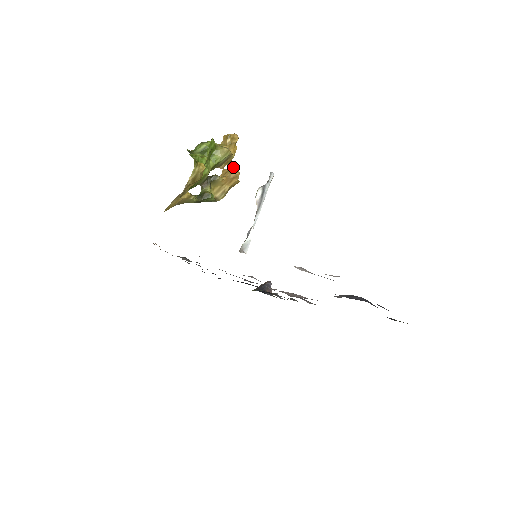
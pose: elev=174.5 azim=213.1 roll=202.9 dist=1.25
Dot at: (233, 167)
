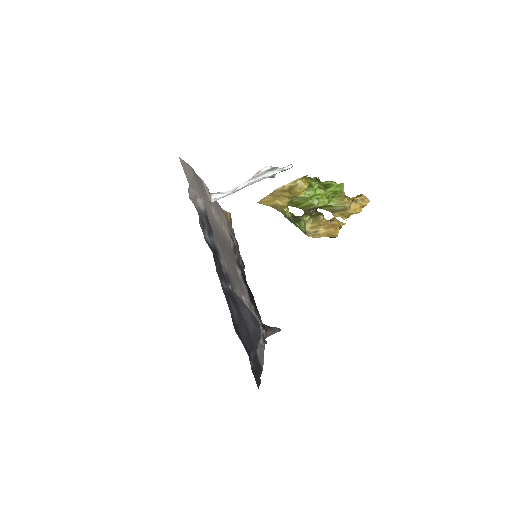
Dot at: occluded
